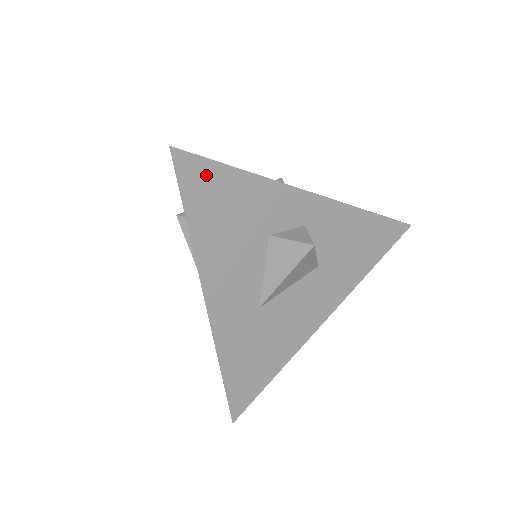
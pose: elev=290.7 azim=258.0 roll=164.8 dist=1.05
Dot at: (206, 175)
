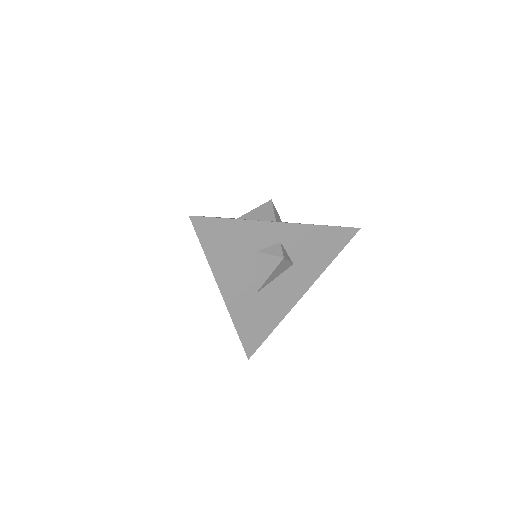
Dot at: (212, 226)
